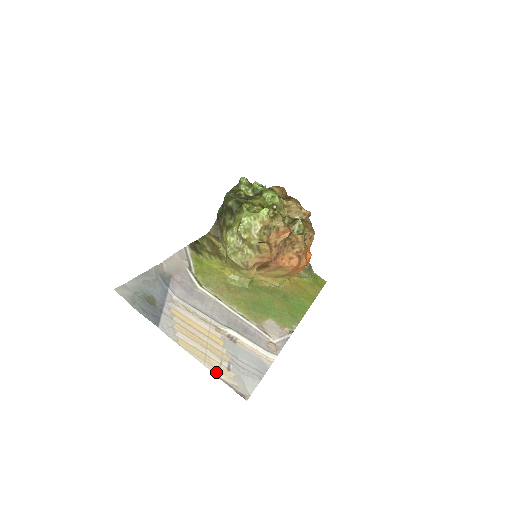
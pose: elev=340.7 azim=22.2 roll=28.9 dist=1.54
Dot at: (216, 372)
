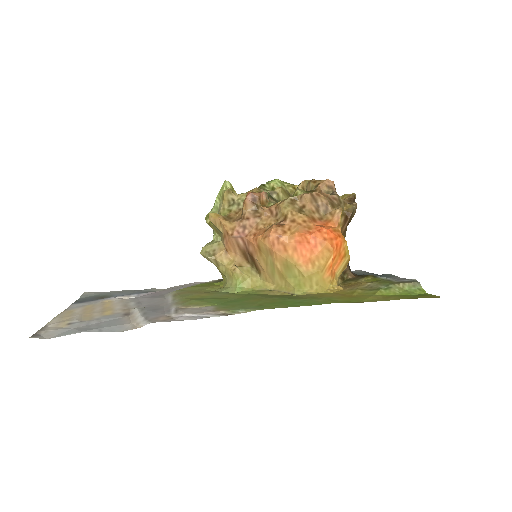
Dot at: (53, 323)
